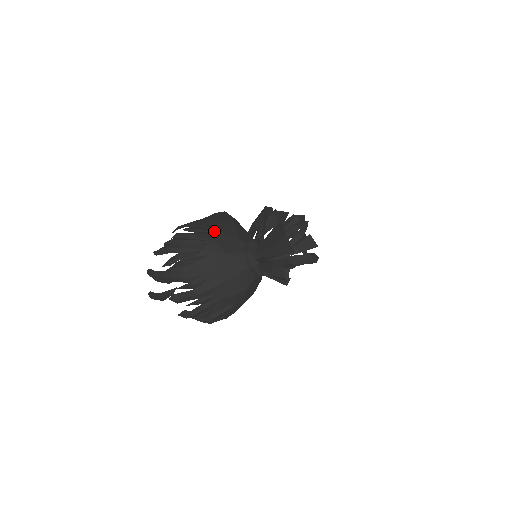
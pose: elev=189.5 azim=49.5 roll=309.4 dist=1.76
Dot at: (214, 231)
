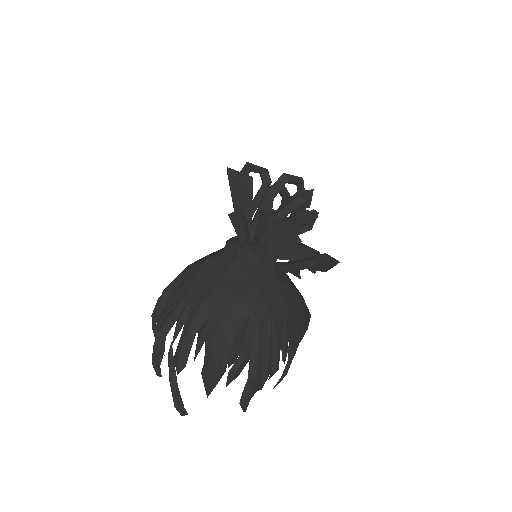
Dot at: occluded
